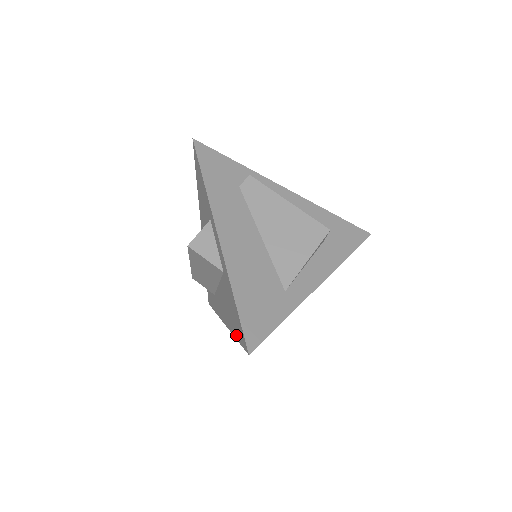
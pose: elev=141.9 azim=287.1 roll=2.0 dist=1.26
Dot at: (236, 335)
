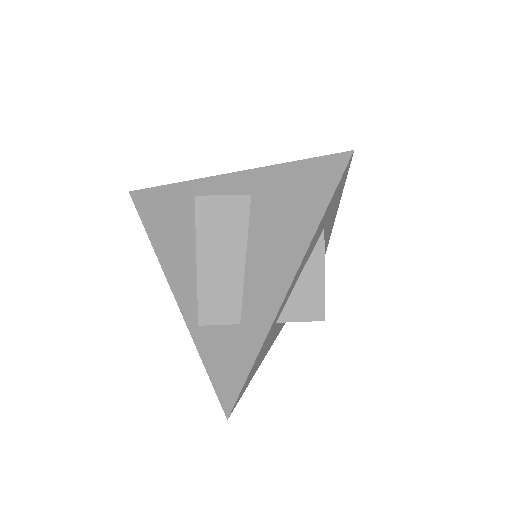
Dot at: (318, 210)
